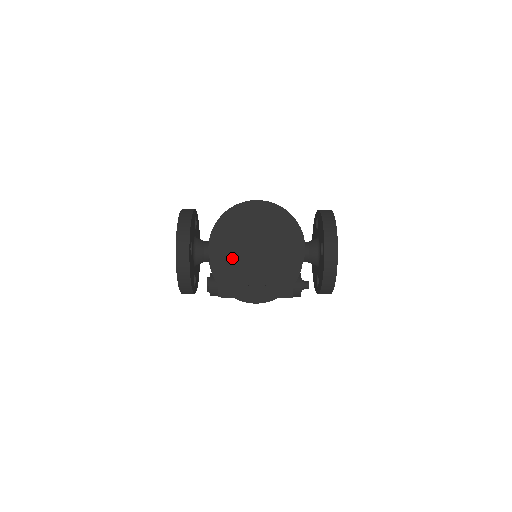
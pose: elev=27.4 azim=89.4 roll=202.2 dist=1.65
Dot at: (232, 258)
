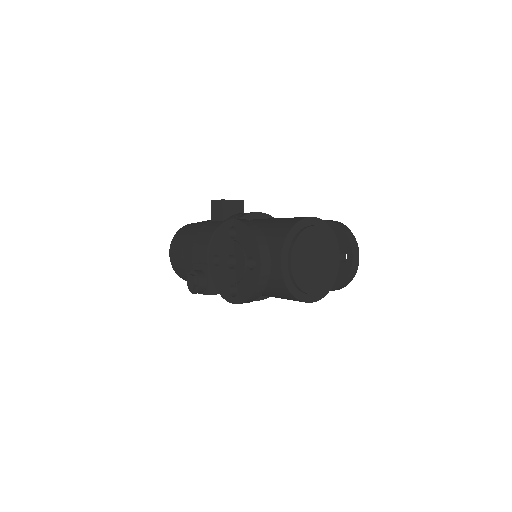
Dot at: (300, 271)
